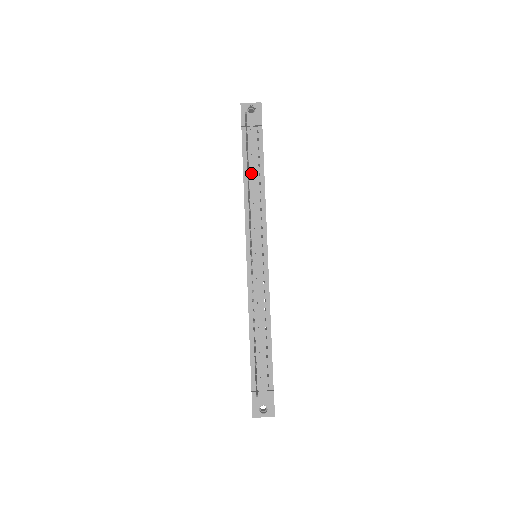
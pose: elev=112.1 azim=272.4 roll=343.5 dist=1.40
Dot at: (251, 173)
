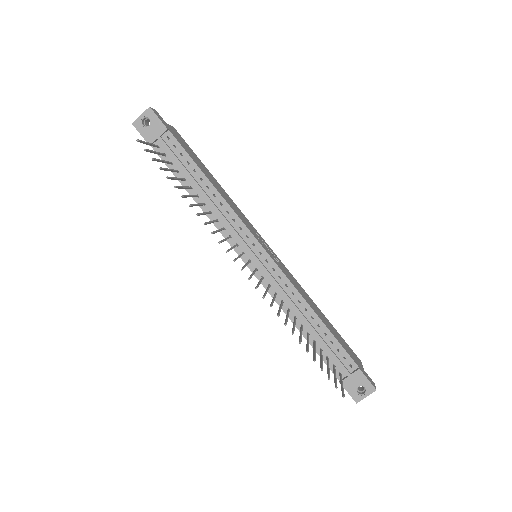
Dot at: (192, 184)
